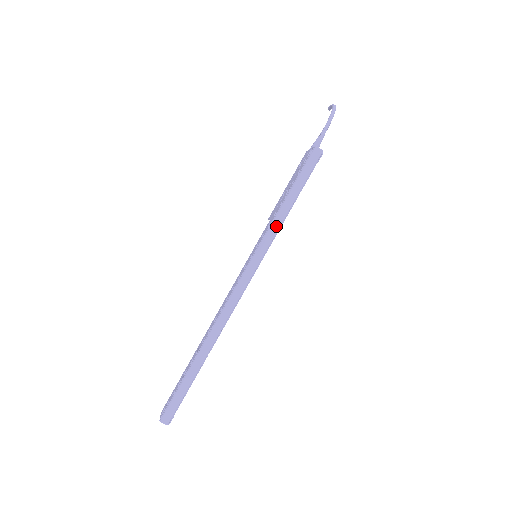
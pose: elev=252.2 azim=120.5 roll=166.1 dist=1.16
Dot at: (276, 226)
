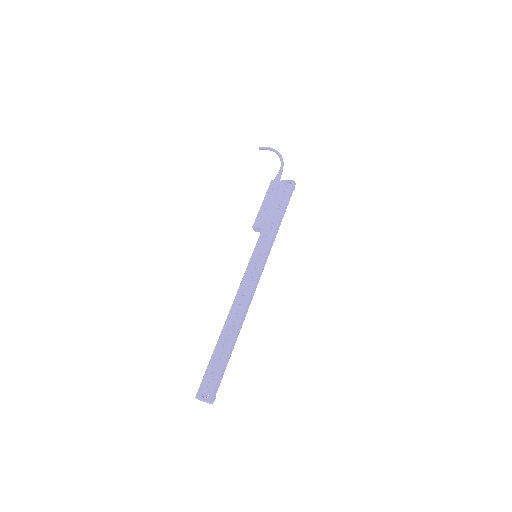
Dot at: (276, 234)
